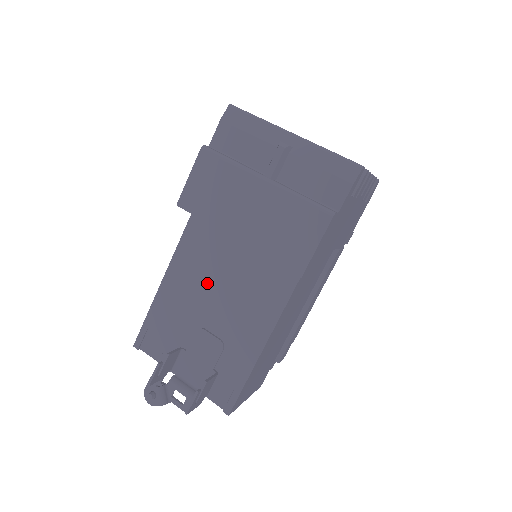
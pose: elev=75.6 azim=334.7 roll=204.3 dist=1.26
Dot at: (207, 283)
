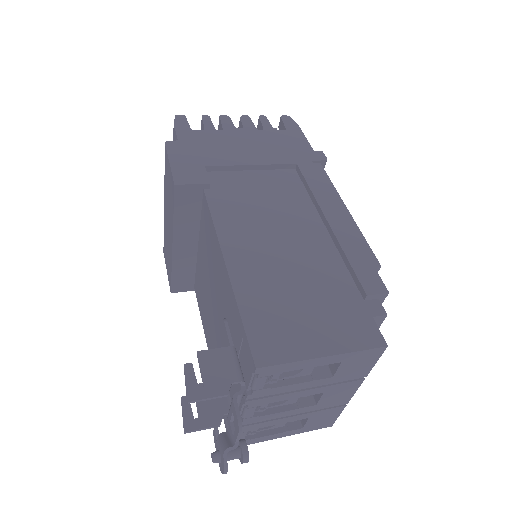
Dot at: (209, 306)
